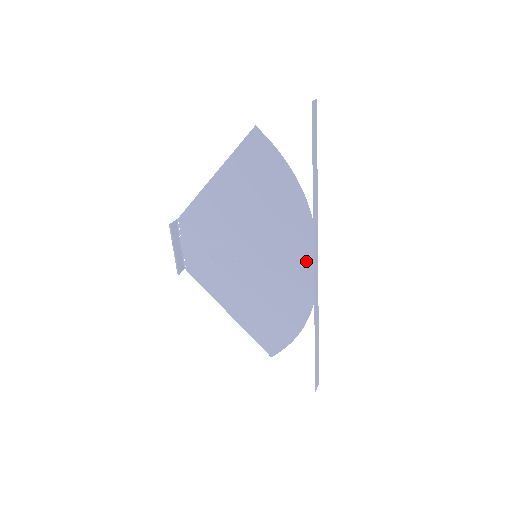
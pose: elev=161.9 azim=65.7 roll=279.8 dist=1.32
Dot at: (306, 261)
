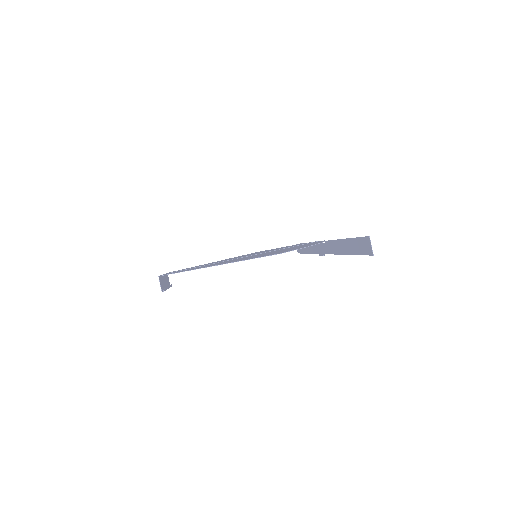
Dot at: occluded
